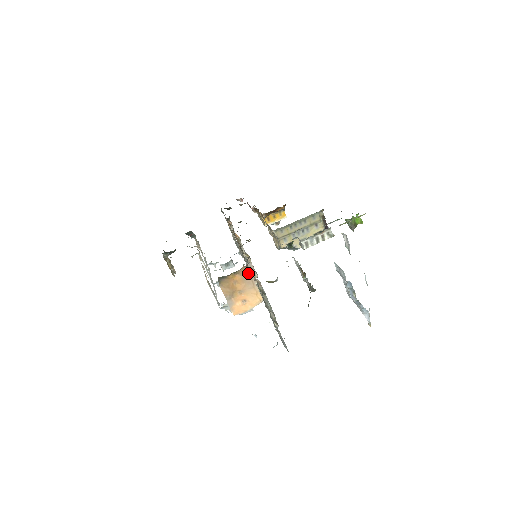
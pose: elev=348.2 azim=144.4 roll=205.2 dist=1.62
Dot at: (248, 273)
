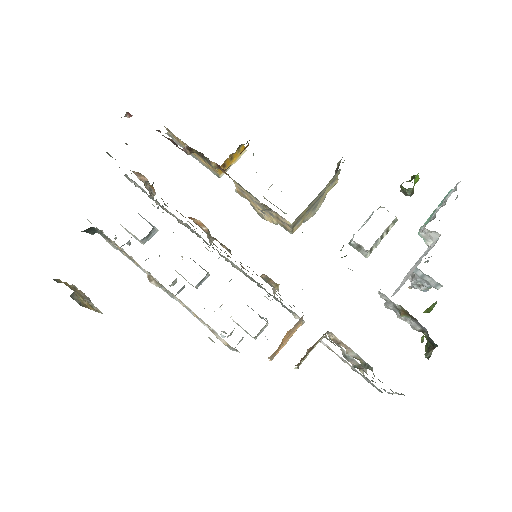
Dot at: (299, 320)
